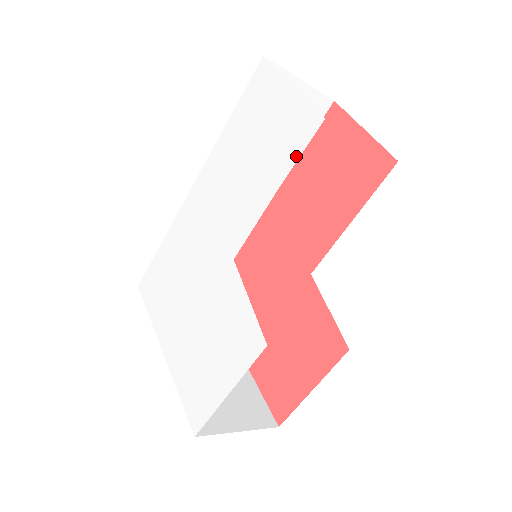
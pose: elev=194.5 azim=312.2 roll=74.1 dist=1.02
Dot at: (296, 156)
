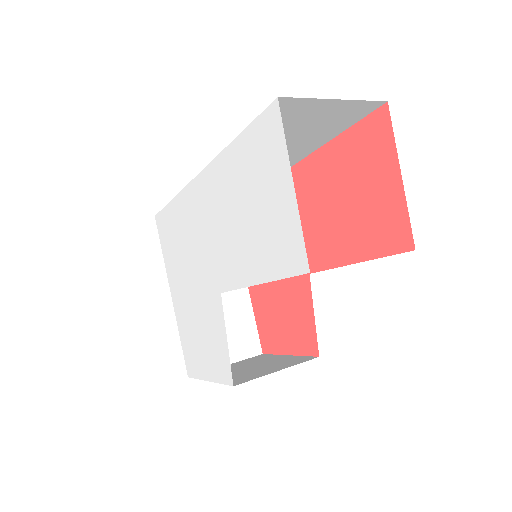
Dot at: (280, 274)
